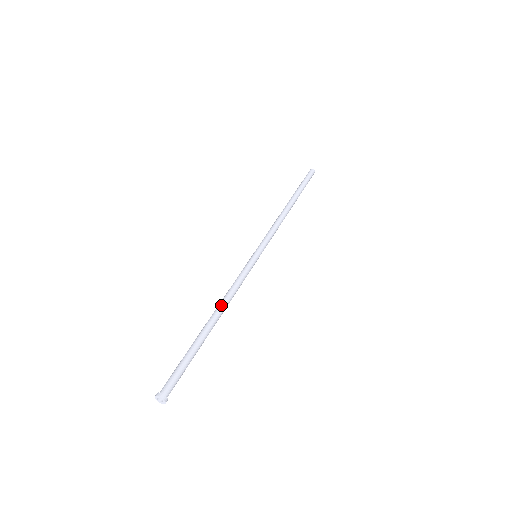
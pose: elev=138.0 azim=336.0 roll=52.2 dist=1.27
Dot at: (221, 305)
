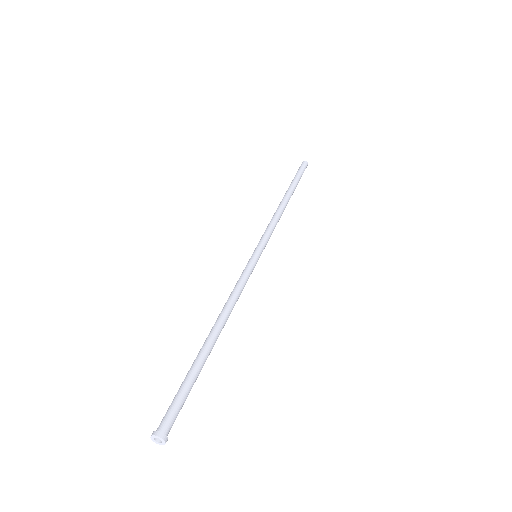
Dot at: (226, 316)
